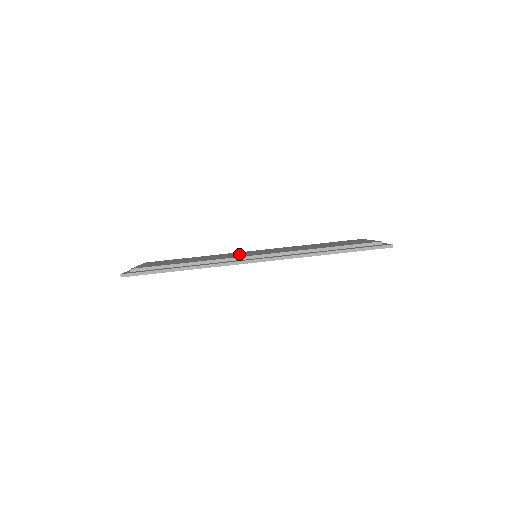
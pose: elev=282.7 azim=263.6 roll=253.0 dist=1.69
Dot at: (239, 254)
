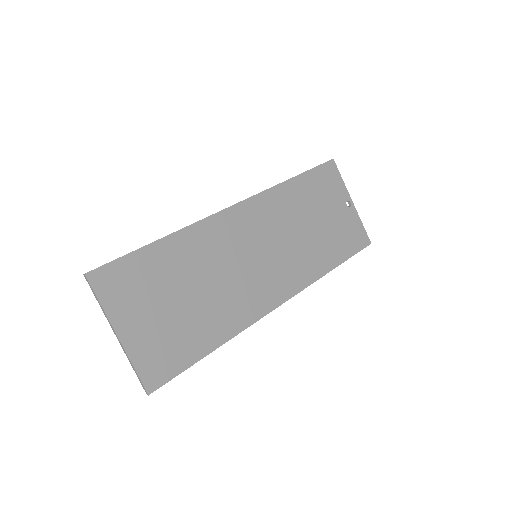
Dot at: occluded
